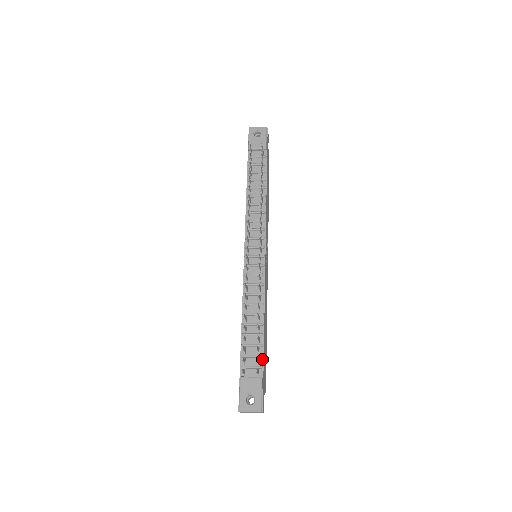
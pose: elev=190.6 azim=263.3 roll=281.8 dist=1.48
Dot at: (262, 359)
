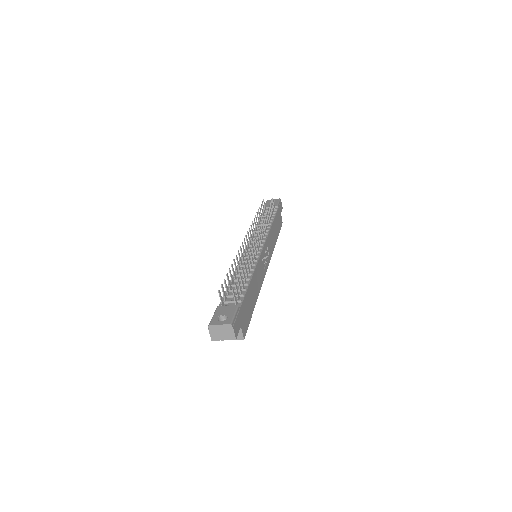
Dot at: (243, 297)
